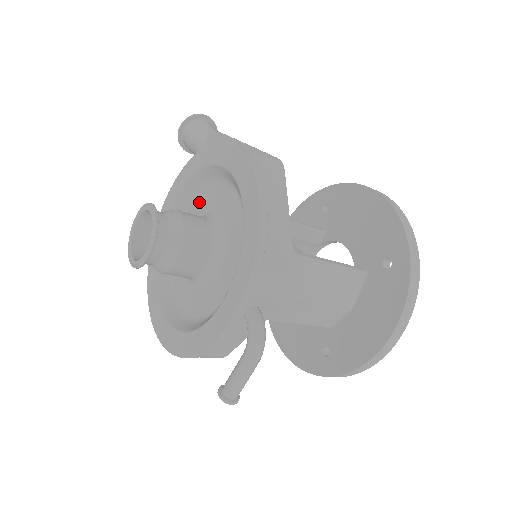
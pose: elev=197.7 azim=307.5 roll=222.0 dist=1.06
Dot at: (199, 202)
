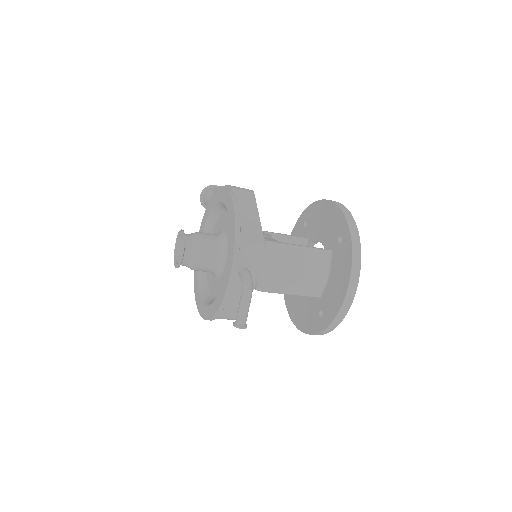
Dot at: (214, 231)
